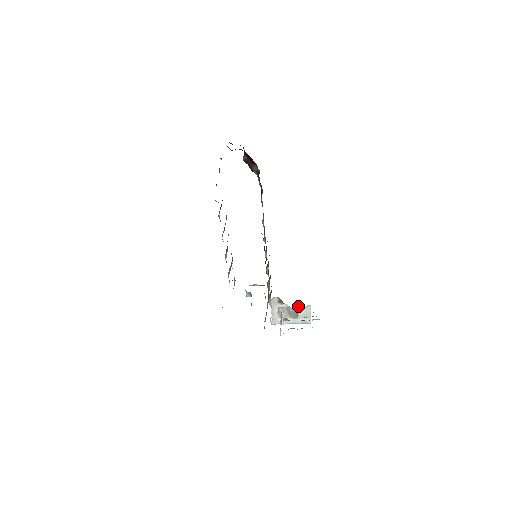
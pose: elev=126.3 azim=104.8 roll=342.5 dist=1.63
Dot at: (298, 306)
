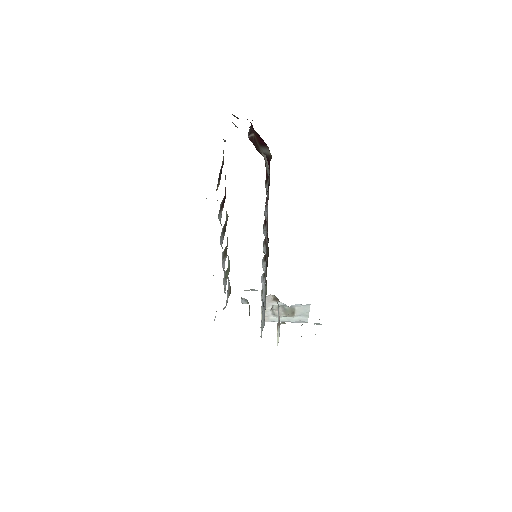
Dot at: (296, 305)
